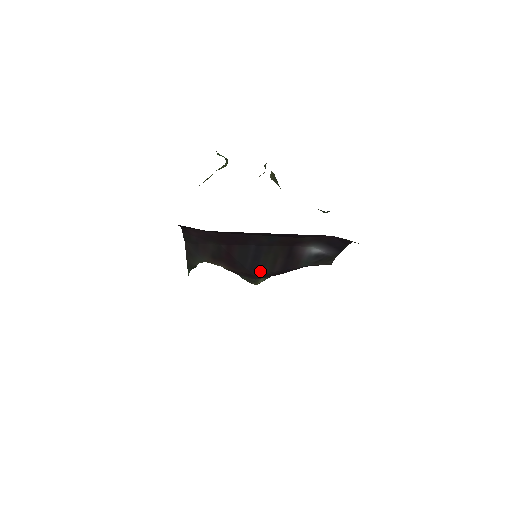
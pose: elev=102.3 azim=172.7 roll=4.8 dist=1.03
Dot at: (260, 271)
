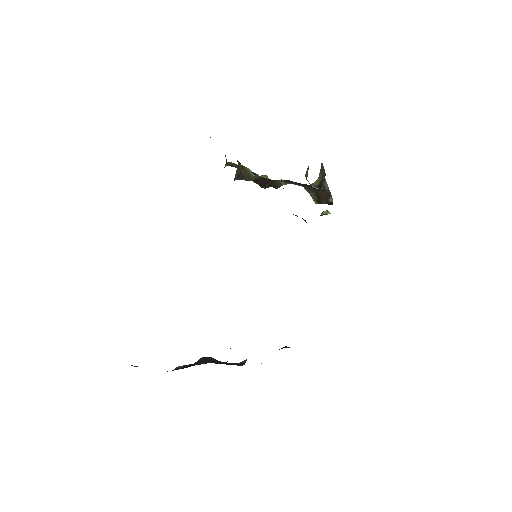
Dot at: occluded
